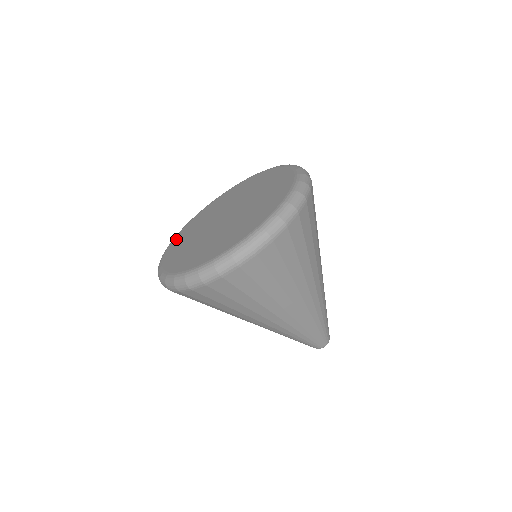
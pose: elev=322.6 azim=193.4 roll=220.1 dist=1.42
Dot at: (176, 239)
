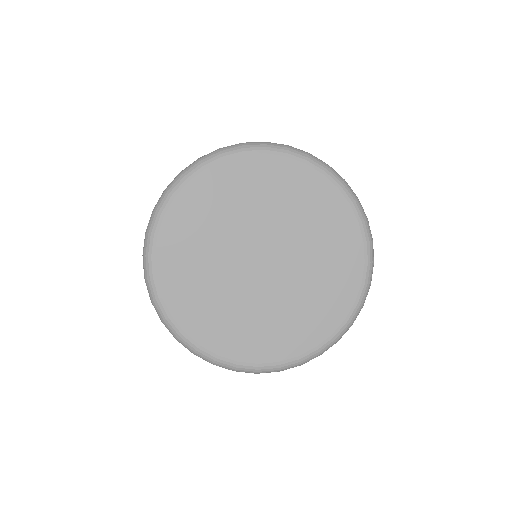
Dot at: (201, 183)
